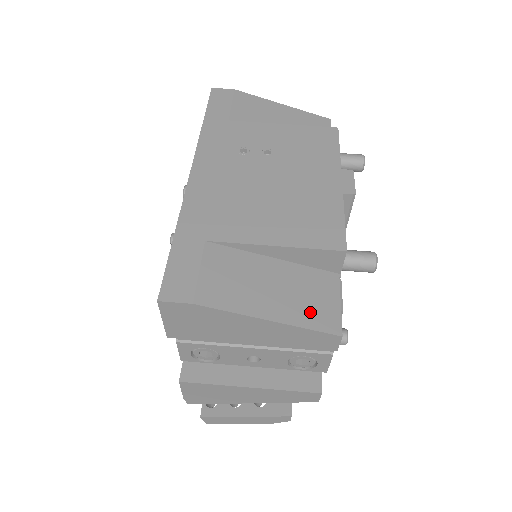
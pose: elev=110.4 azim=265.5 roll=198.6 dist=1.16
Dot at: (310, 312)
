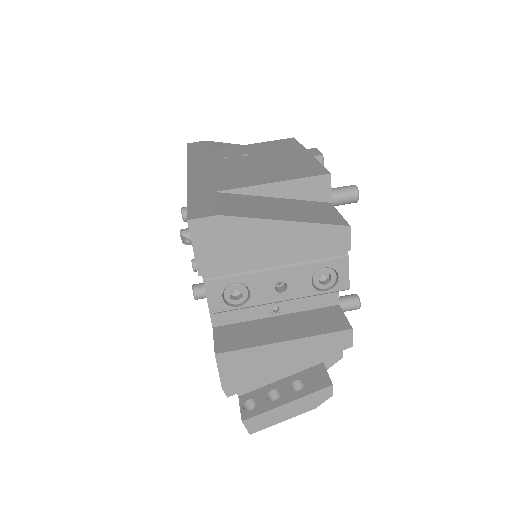
Dot at: (317, 217)
